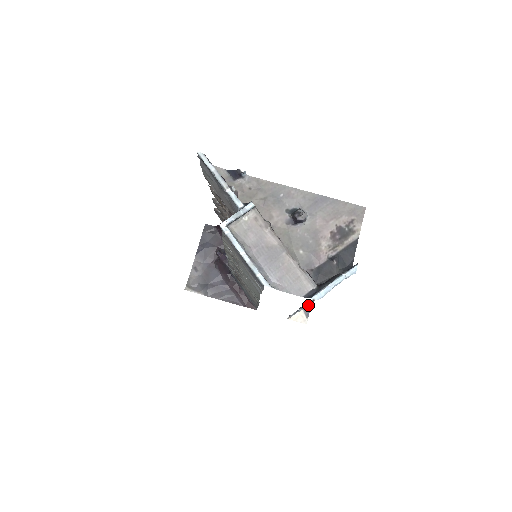
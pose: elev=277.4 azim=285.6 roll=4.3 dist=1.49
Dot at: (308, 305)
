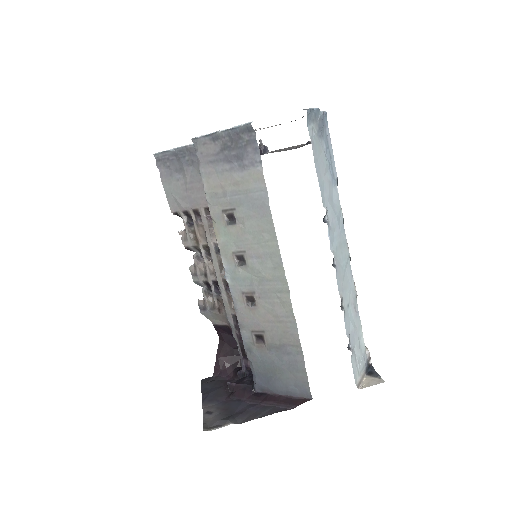
Dot at: (369, 370)
